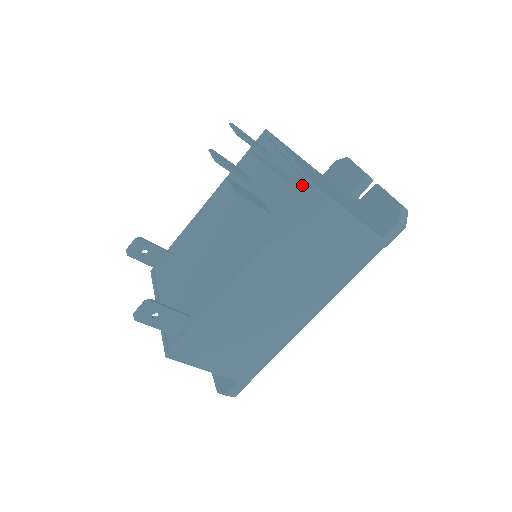
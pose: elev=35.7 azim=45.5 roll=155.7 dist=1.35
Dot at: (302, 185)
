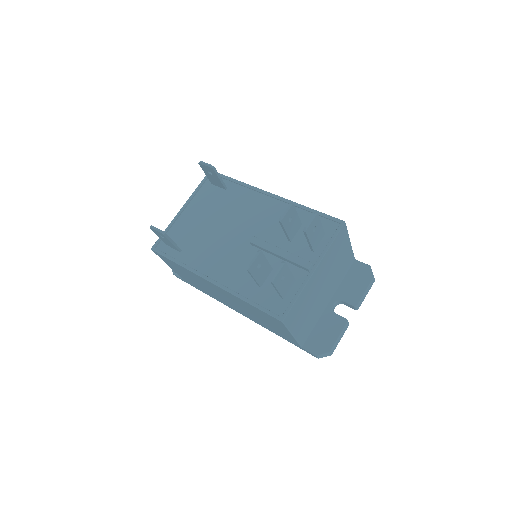
Dot at: (286, 303)
